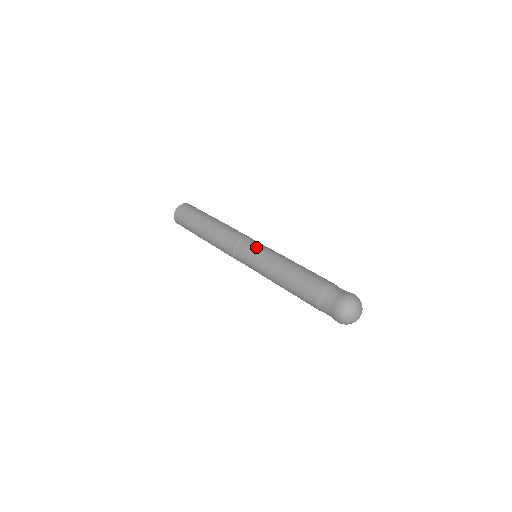
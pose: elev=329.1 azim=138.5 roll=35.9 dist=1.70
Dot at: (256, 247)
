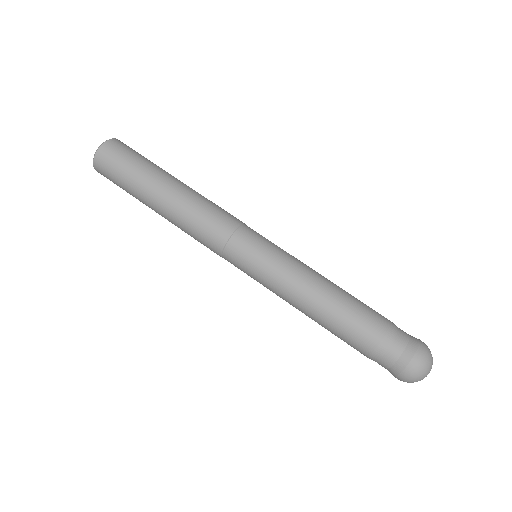
Dot at: (250, 270)
